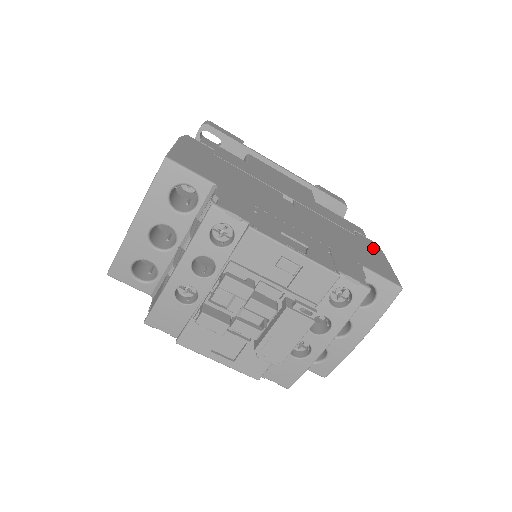
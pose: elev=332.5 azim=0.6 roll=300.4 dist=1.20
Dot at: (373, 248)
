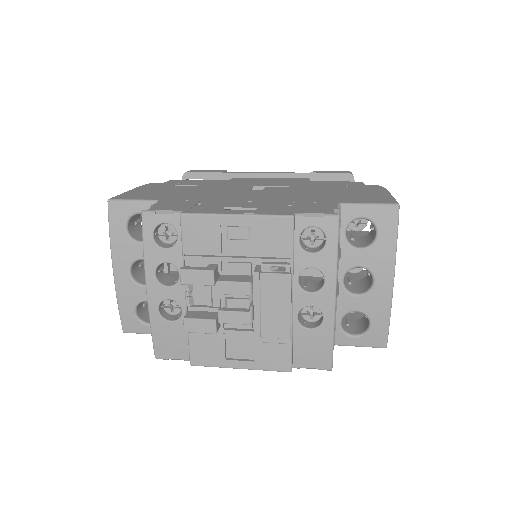
Dot at: (369, 189)
